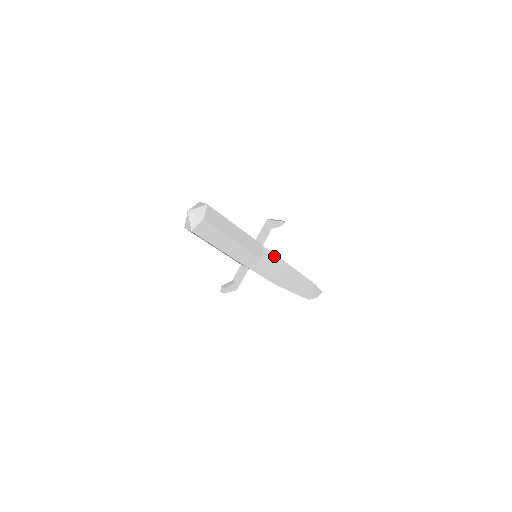
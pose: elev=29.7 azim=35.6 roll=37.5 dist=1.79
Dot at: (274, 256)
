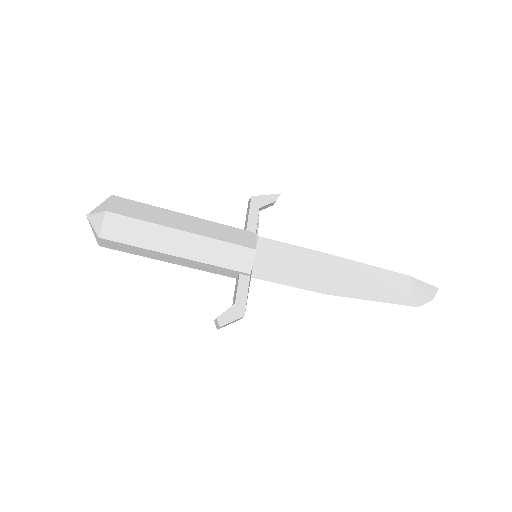
Dot at: (291, 247)
